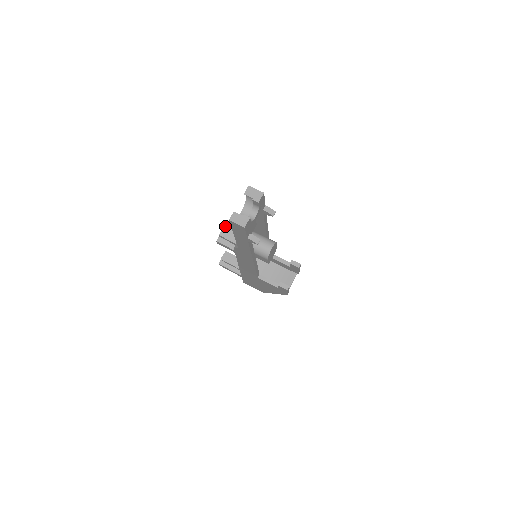
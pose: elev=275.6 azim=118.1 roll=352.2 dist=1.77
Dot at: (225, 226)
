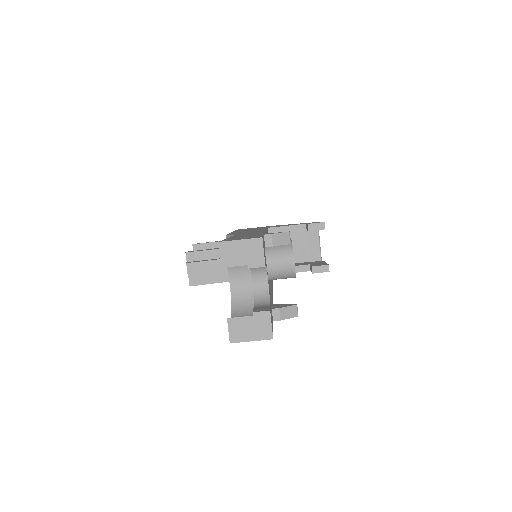
Dot at: (186, 255)
